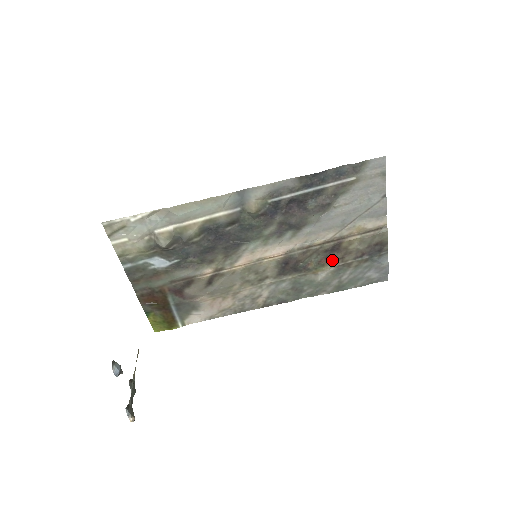
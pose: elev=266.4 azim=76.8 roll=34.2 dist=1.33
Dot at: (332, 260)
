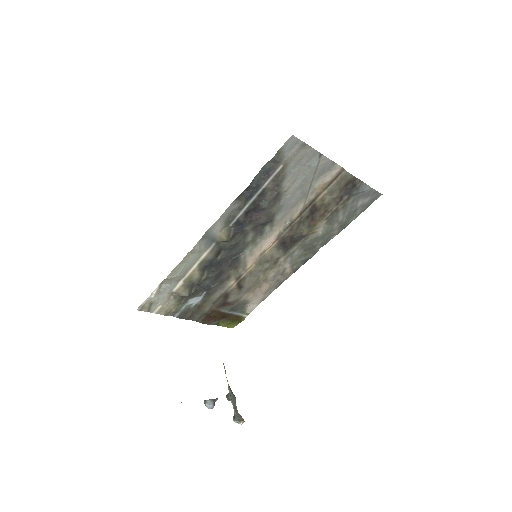
Dot at: (318, 218)
